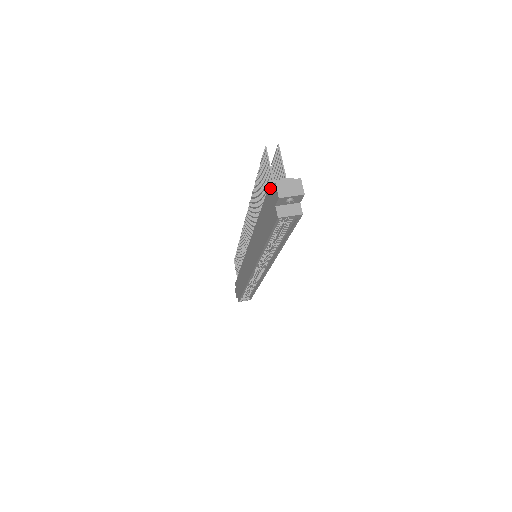
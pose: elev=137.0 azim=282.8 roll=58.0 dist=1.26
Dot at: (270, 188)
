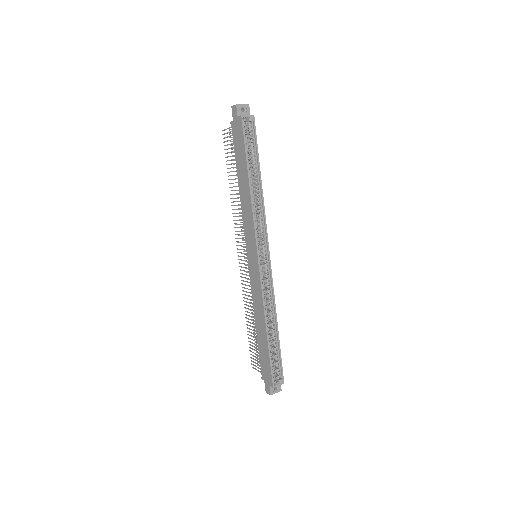
Dot at: (232, 122)
